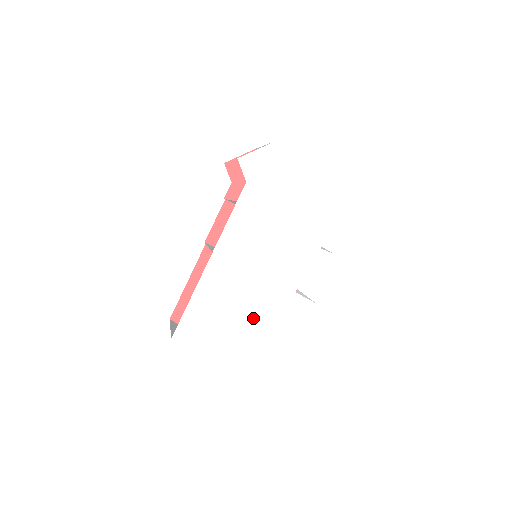
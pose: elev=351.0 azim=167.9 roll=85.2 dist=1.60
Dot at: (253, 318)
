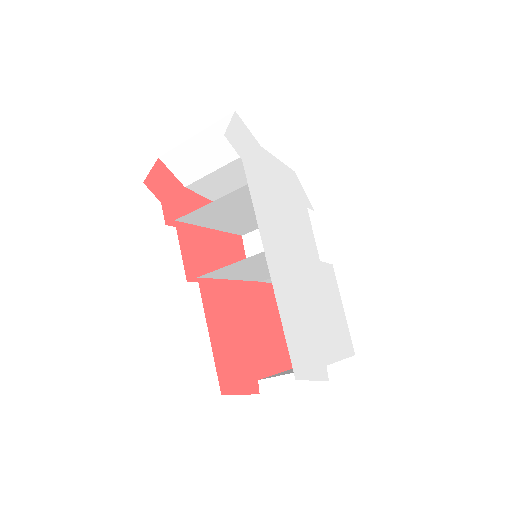
Dot at: (318, 306)
